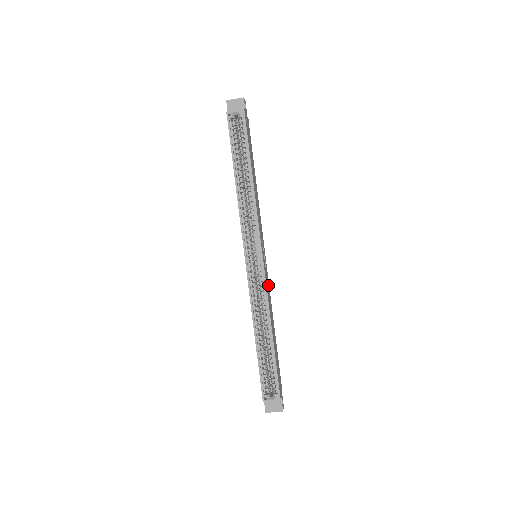
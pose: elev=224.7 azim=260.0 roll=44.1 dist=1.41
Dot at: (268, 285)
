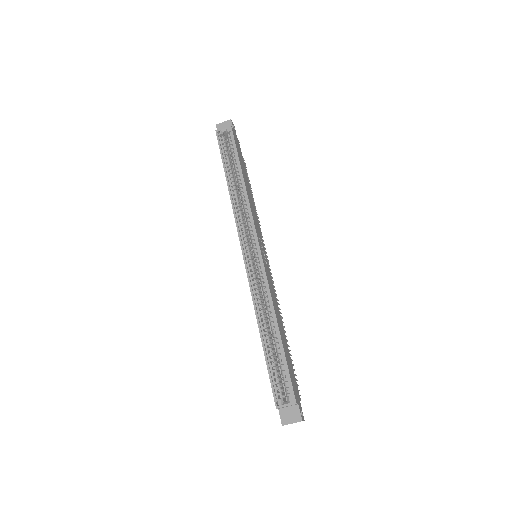
Dot at: (271, 283)
